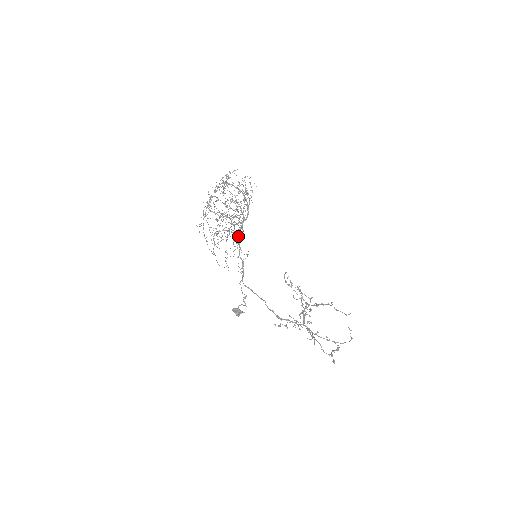
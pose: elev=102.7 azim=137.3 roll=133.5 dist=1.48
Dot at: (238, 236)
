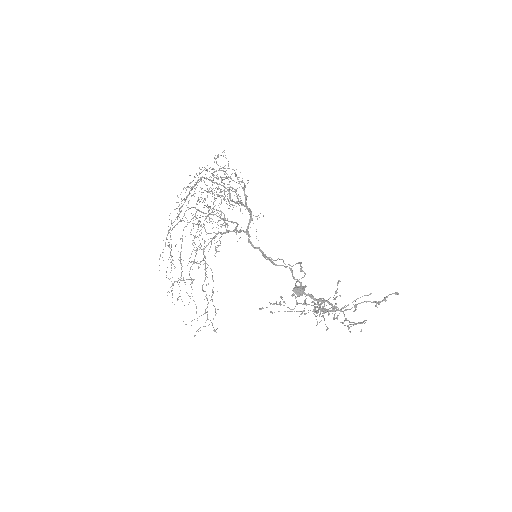
Dot at: (251, 212)
